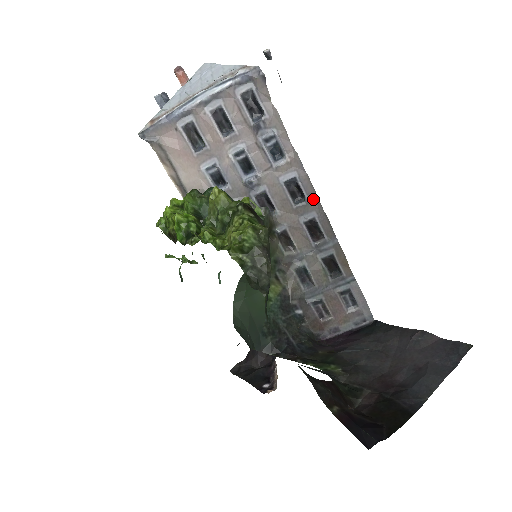
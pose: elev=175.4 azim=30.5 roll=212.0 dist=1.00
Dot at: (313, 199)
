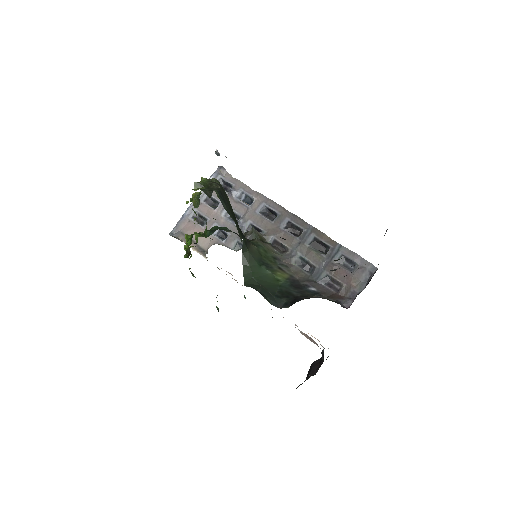
Dot at: (282, 211)
